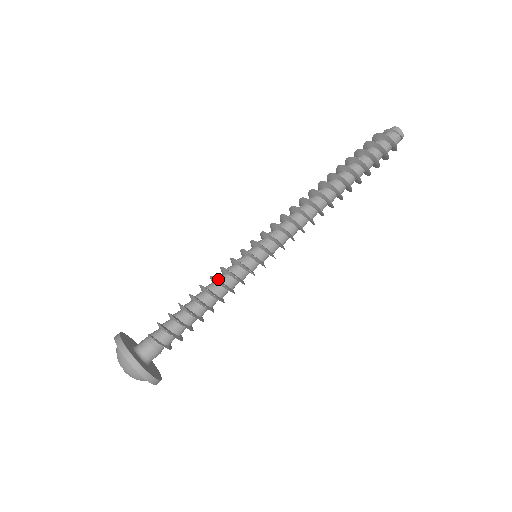
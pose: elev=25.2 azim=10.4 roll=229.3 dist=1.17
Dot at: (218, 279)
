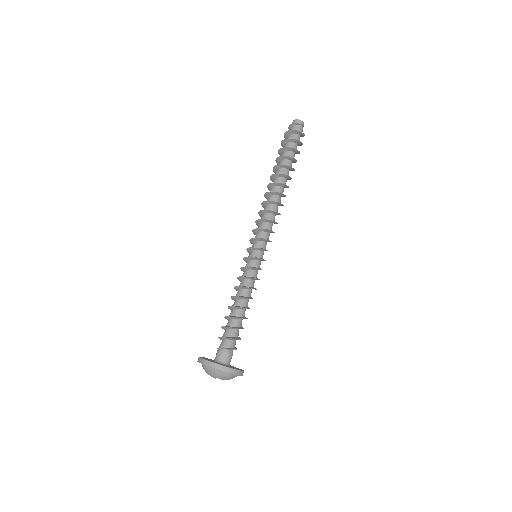
Dot at: (246, 286)
